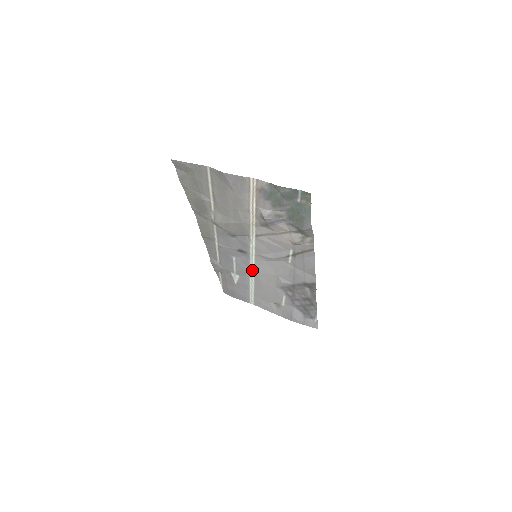
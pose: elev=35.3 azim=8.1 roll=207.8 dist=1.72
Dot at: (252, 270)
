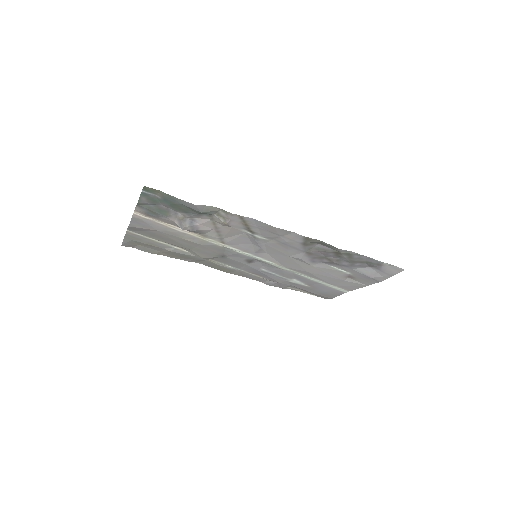
Dot at: (282, 268)
